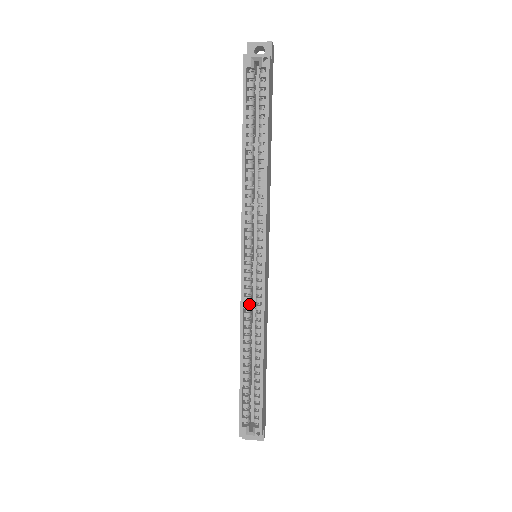
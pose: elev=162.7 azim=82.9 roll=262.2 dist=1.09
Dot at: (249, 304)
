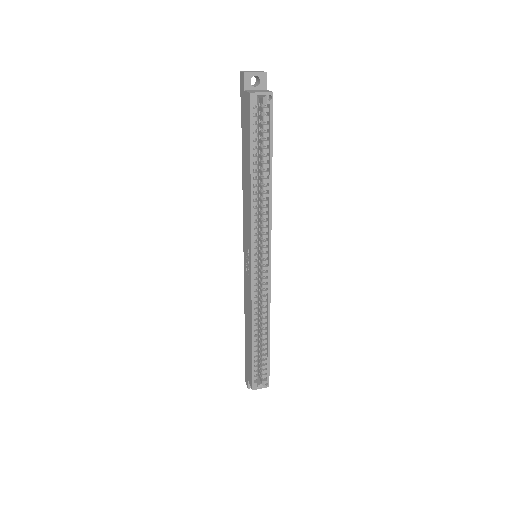
Dot at: (256, 296)
